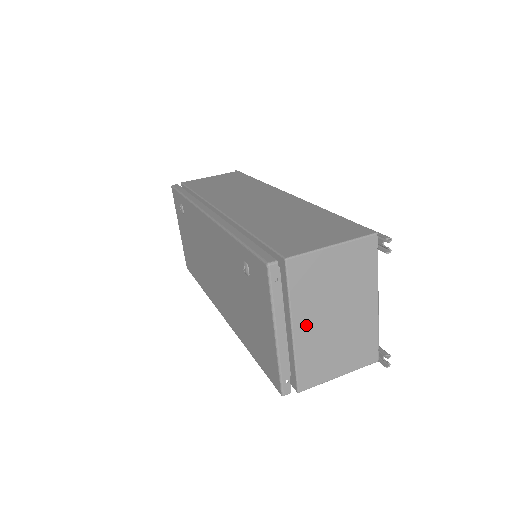
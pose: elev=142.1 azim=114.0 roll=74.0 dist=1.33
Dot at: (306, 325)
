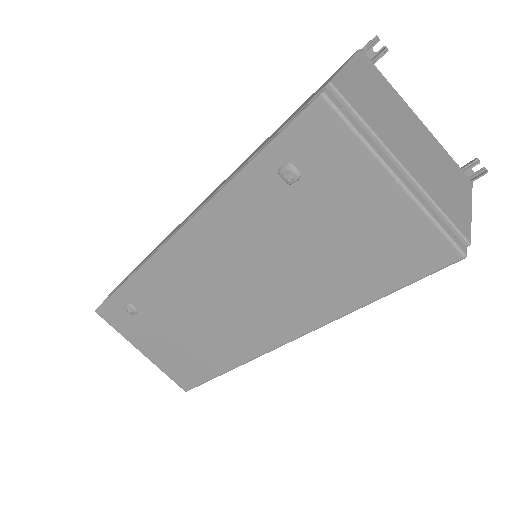
Dot at: (405, 157)
